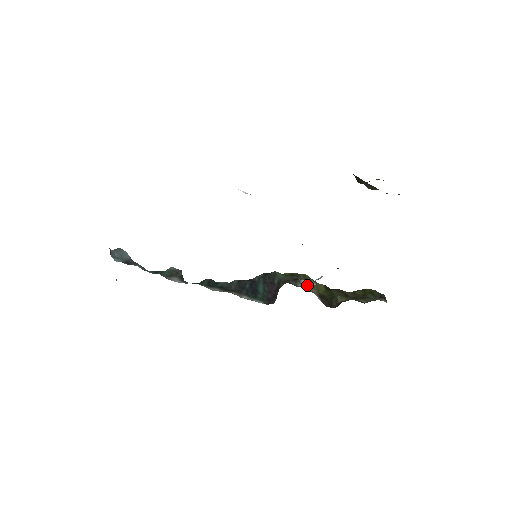
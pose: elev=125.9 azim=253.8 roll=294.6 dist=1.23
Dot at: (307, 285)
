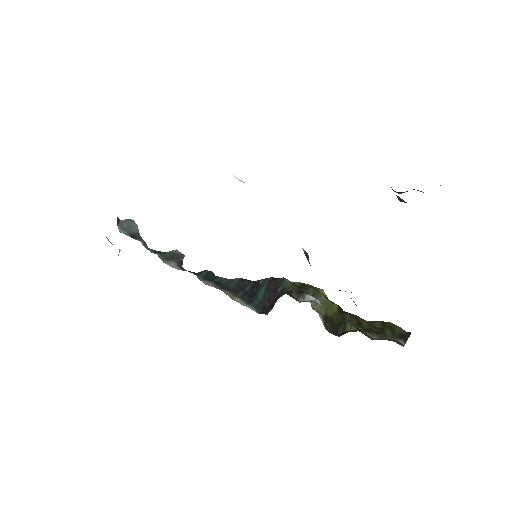
Dot at: (313, 302)
